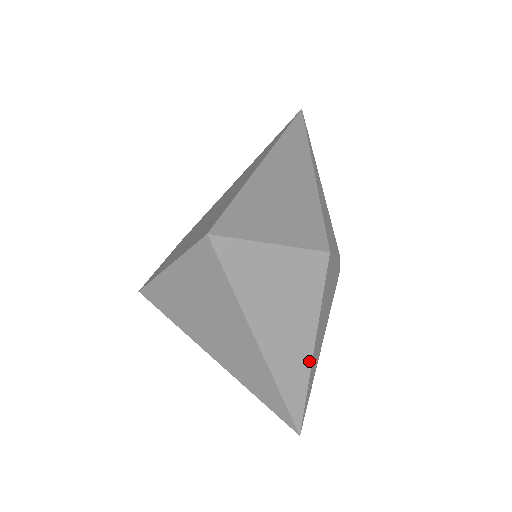
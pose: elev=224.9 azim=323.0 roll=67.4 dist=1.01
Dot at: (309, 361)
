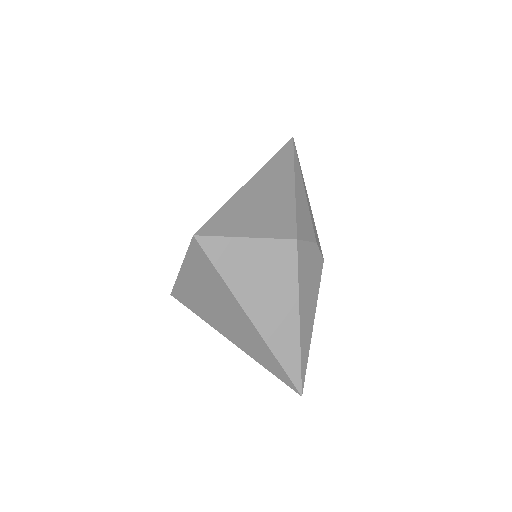
Dot at: (297, 331)
